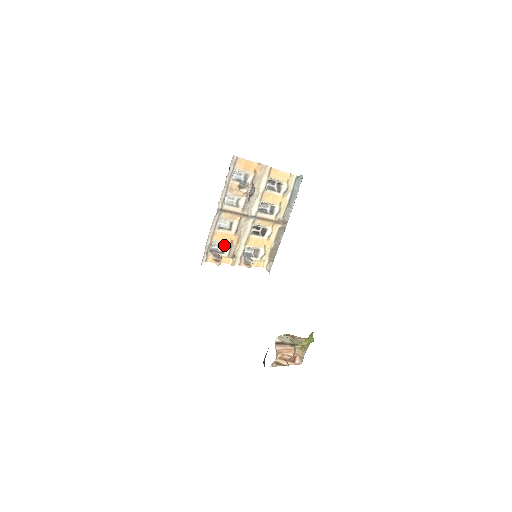
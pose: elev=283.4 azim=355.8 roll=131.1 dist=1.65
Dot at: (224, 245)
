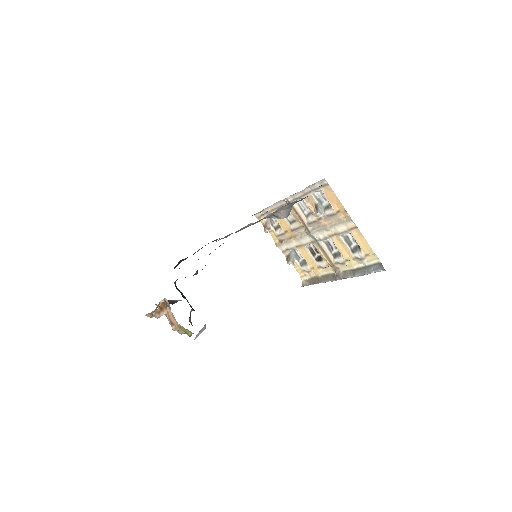
Dot at: (281, 226)
